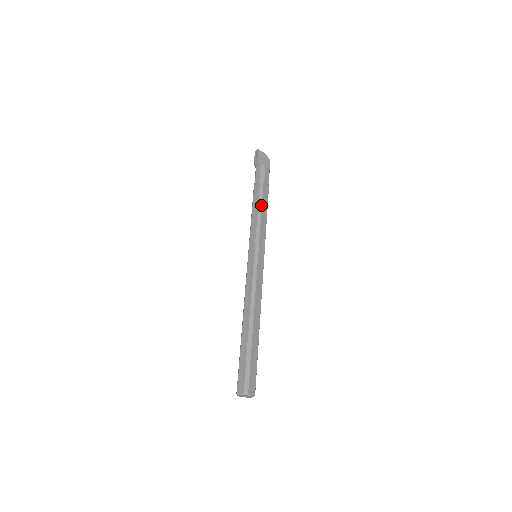
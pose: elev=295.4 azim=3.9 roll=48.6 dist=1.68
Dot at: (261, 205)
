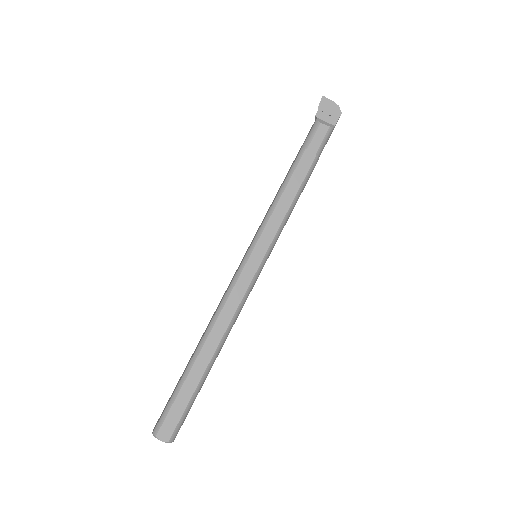
Dot at: (287, 183)
